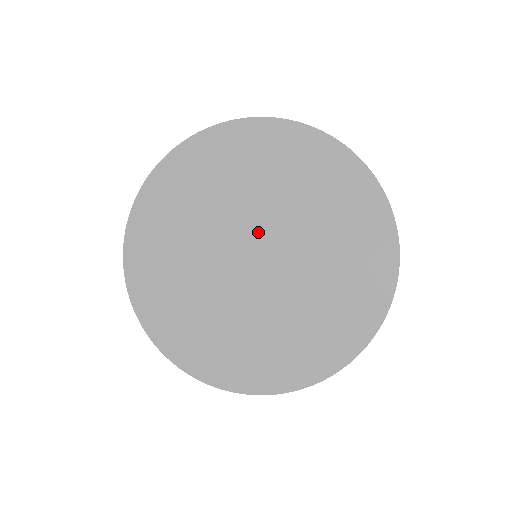
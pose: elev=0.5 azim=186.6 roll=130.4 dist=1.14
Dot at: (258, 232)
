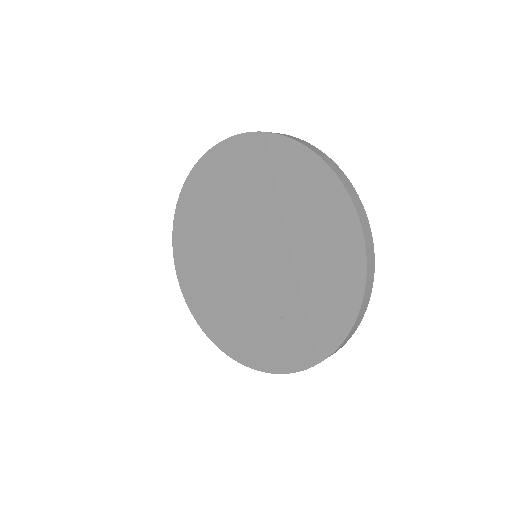
Dot at: (254, 236)
